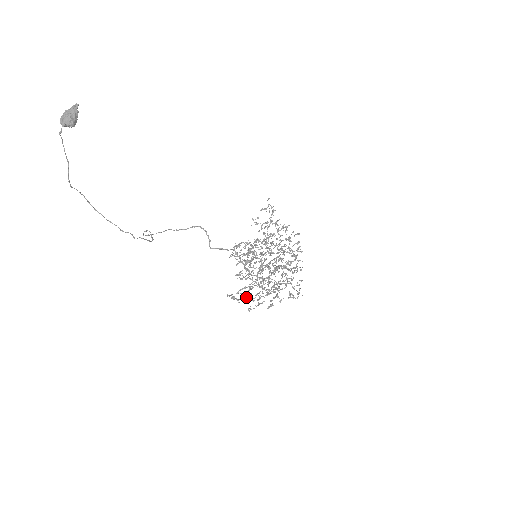
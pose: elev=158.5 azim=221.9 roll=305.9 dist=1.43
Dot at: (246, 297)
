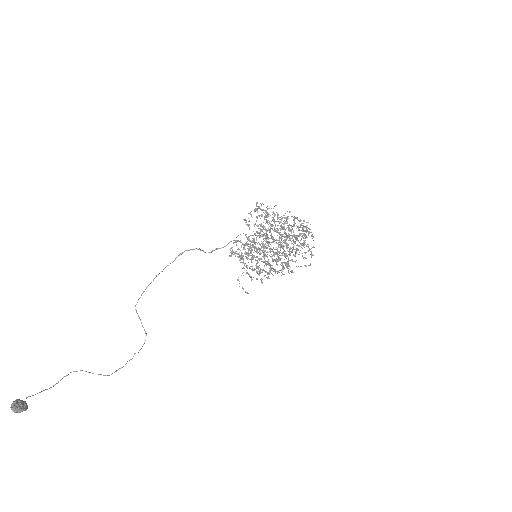
Dot at: (257, 271)
